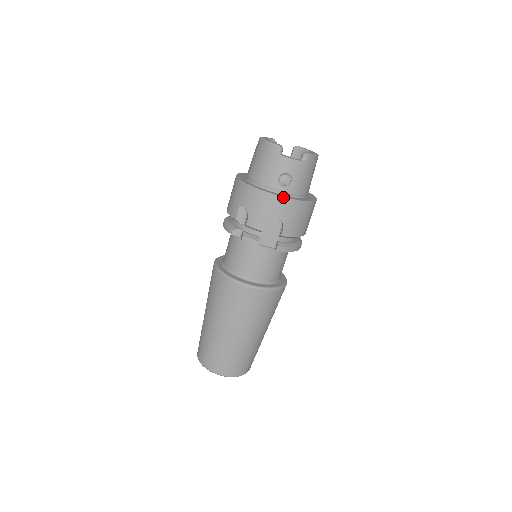
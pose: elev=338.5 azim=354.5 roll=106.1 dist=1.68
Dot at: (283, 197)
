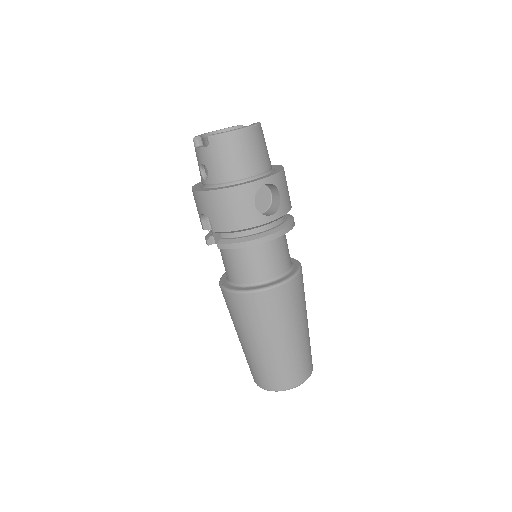
Dot at: (197, 191)
